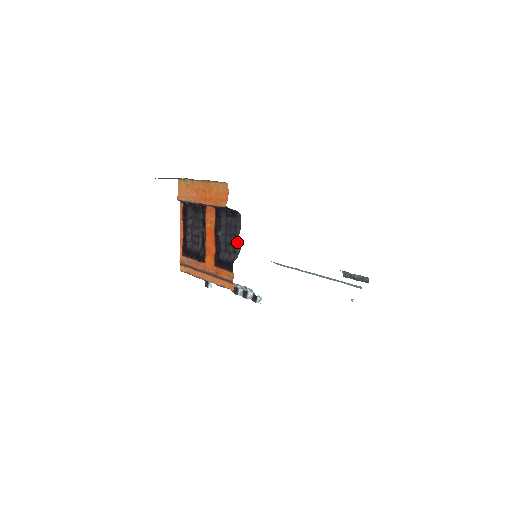
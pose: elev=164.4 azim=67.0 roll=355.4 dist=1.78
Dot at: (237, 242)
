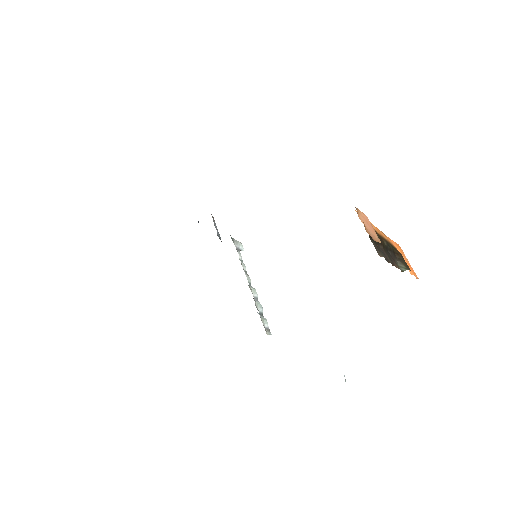
Dot at: occluded
